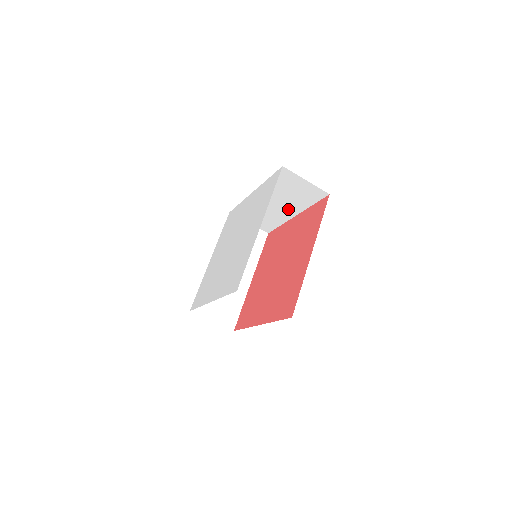
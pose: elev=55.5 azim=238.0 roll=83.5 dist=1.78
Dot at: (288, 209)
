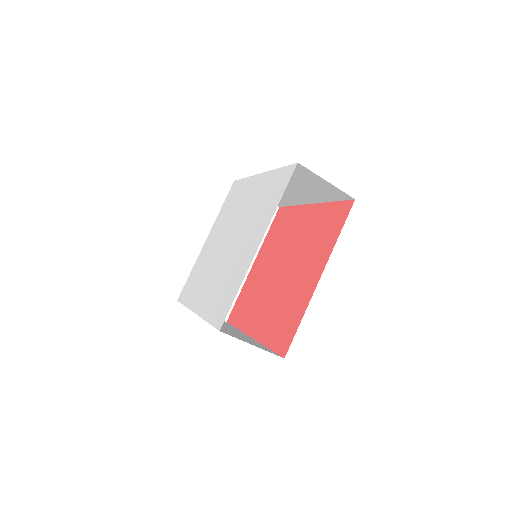
Dot at: (303, 196)
